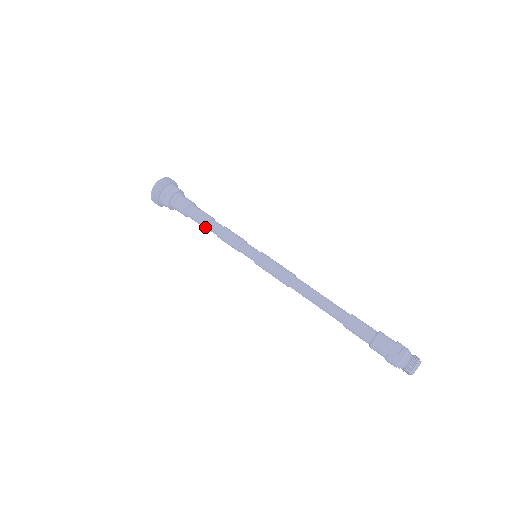
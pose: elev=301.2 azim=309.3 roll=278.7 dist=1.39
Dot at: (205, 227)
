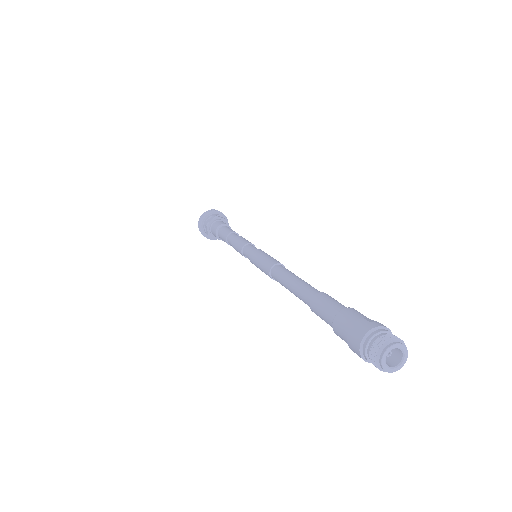
Dot at: (226, 236)
